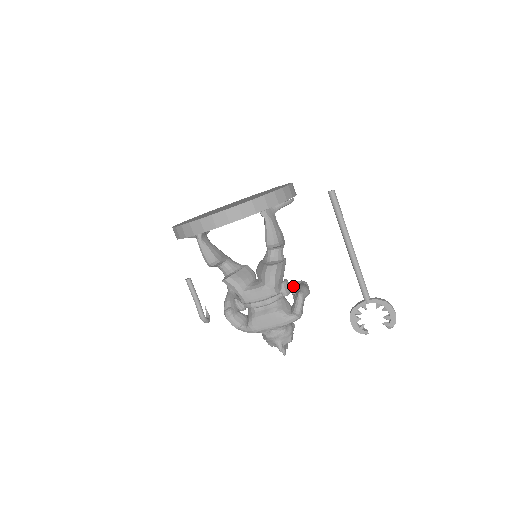
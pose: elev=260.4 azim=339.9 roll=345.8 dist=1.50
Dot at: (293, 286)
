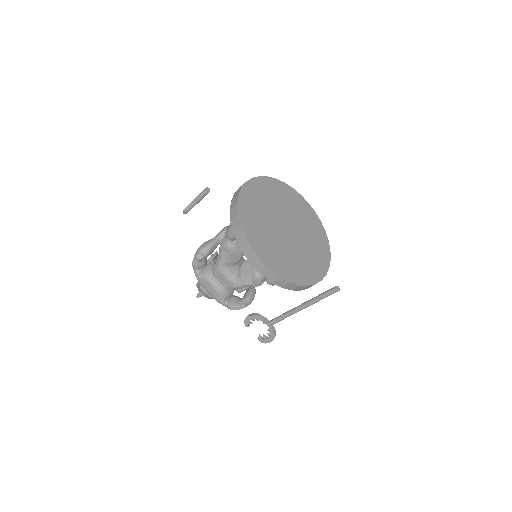
Dot at: occluded
